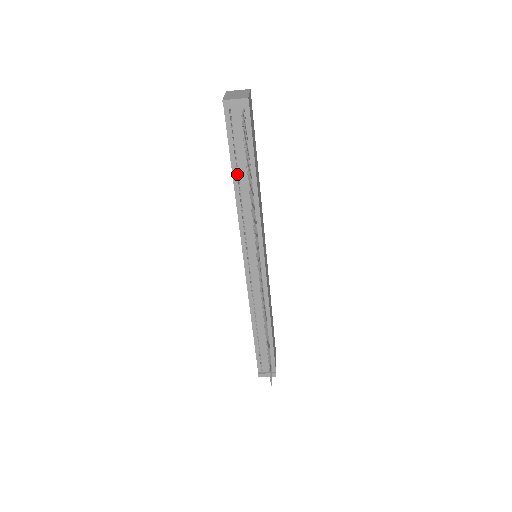
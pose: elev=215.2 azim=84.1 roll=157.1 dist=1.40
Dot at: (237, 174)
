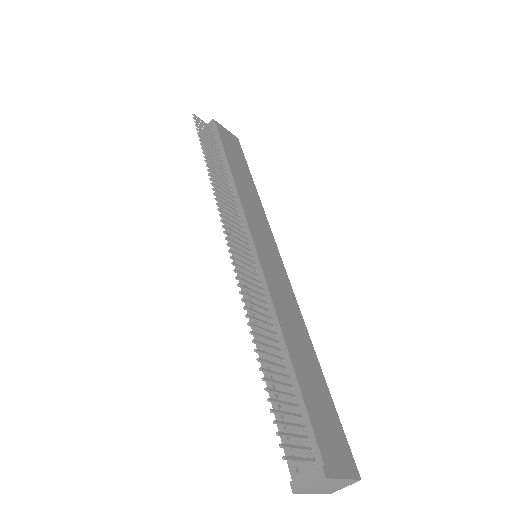
Dot at: occluded
